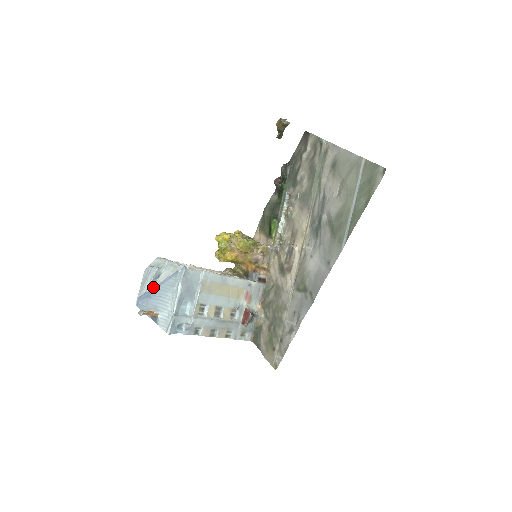
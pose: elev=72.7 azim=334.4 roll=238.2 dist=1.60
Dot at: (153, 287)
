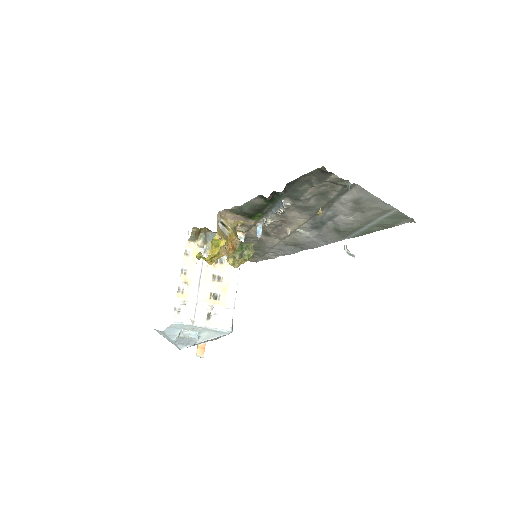
Dot at: (198, 343)
